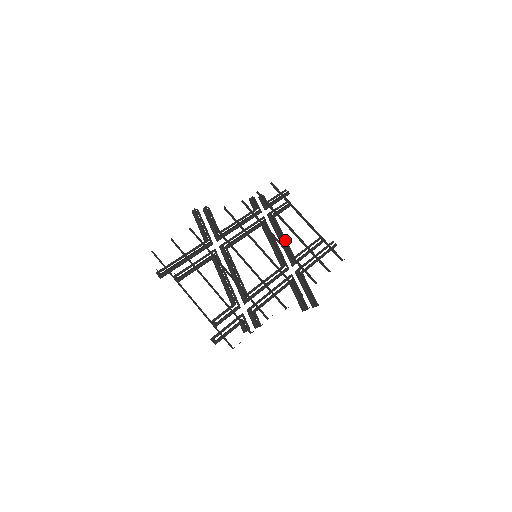
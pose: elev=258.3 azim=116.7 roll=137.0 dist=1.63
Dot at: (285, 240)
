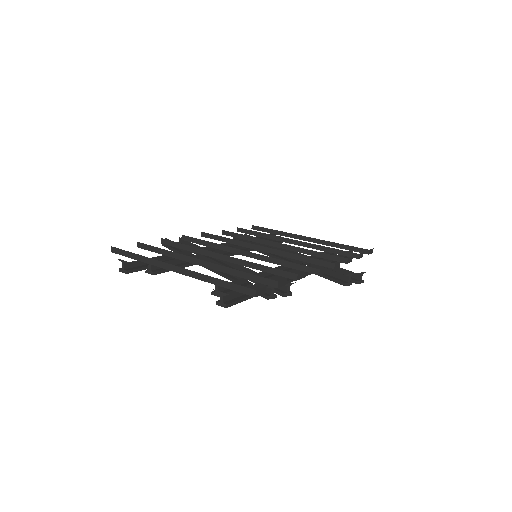
Dot at: occluded
